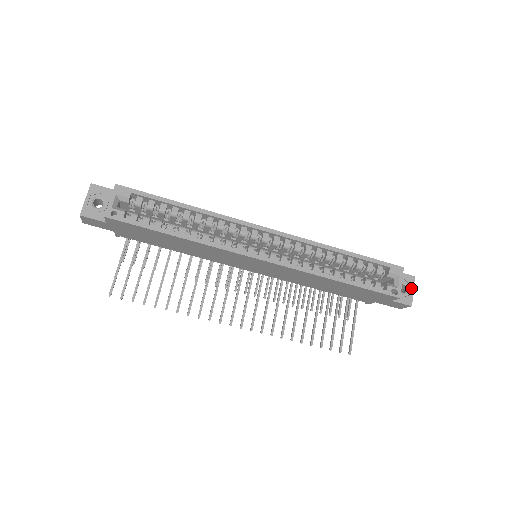
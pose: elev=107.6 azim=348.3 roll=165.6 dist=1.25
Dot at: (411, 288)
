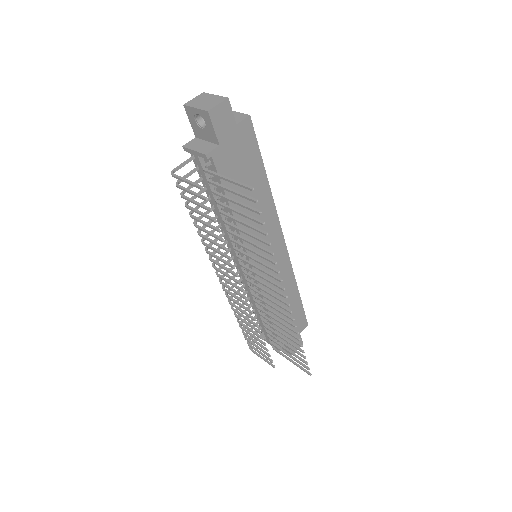
Dot at: occluded
